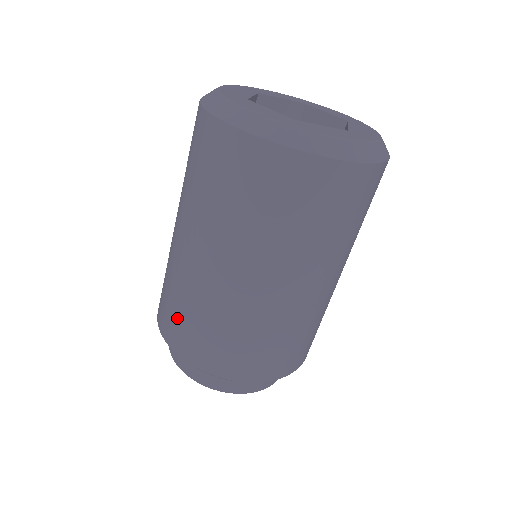
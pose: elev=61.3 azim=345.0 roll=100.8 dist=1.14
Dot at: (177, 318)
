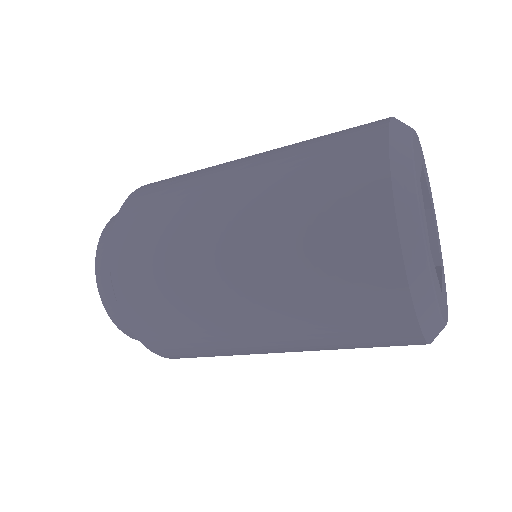
Dot at: (177, 340)
